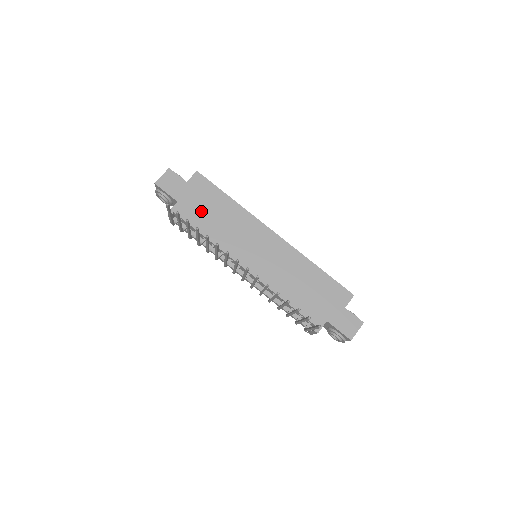
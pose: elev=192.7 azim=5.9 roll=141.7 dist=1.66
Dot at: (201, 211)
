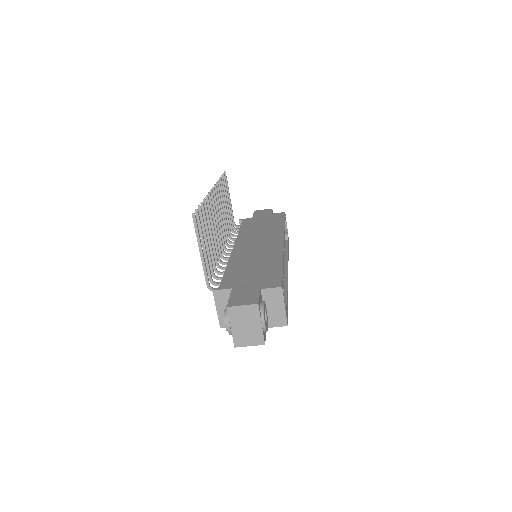
Dot at: (257, 223)
